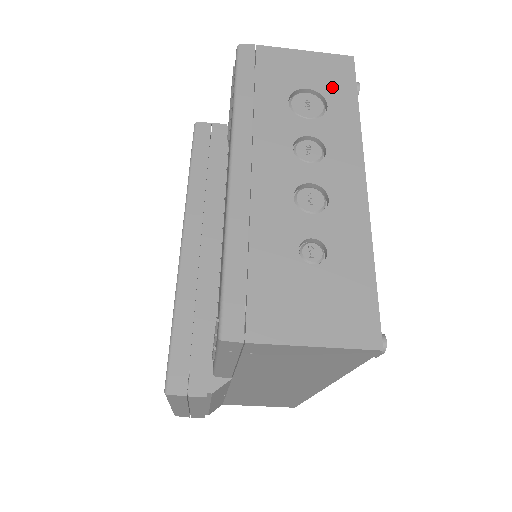
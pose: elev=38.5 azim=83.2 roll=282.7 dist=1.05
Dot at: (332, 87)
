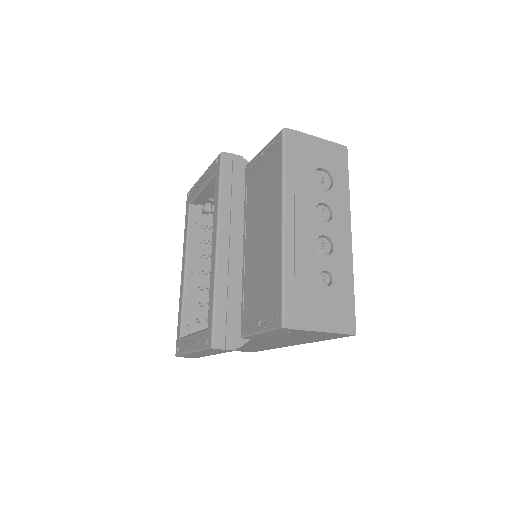
Dot at: (336, 169)
